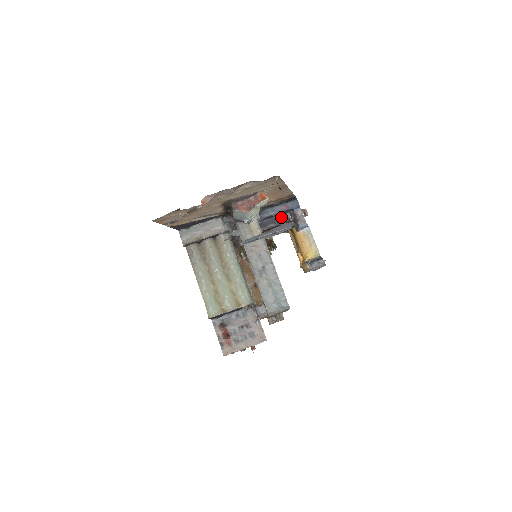
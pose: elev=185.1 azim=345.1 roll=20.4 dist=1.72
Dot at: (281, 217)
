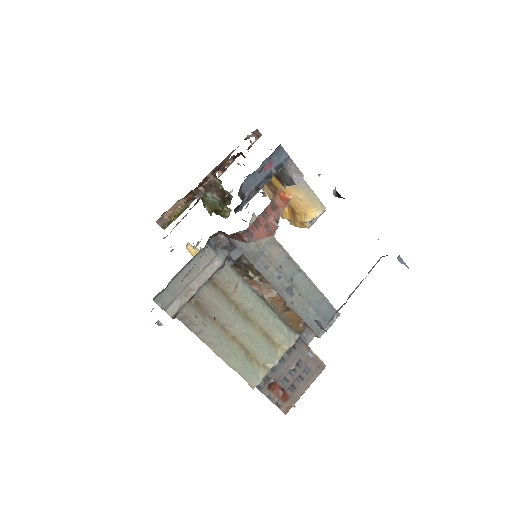
Dot at: occluded
